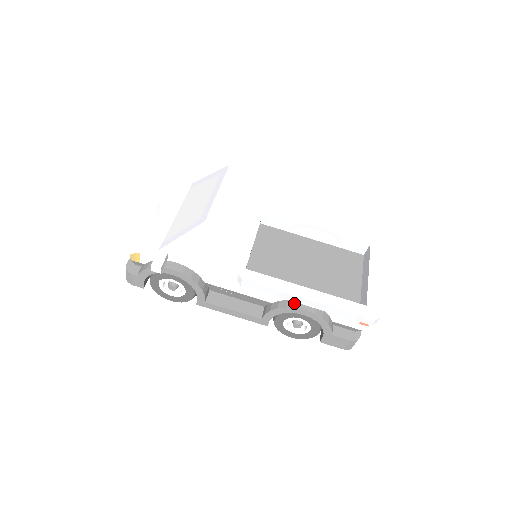
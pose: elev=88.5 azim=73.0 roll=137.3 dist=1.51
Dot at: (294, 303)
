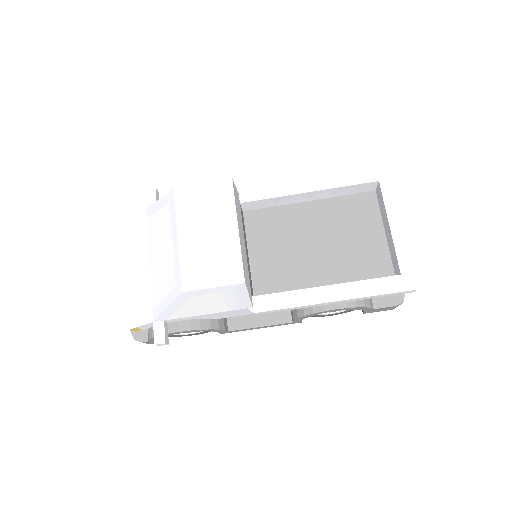
Dot at: (319, 305)
